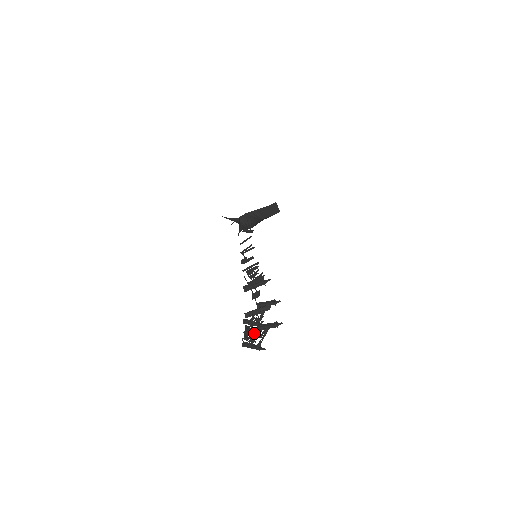
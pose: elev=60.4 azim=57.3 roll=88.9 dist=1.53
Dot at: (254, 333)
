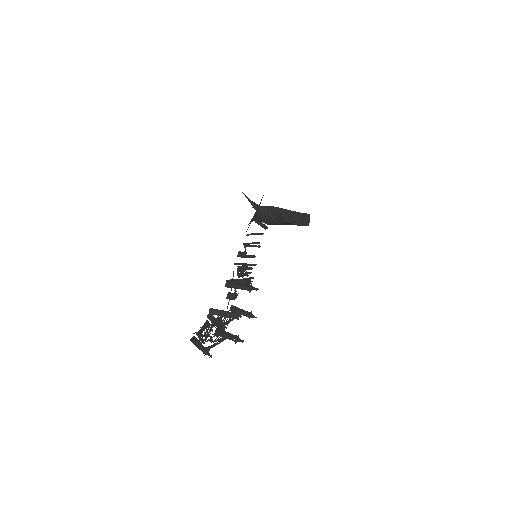
Dot at: occluded
